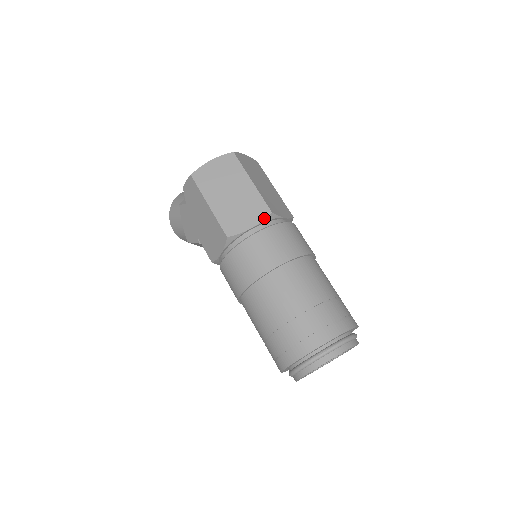
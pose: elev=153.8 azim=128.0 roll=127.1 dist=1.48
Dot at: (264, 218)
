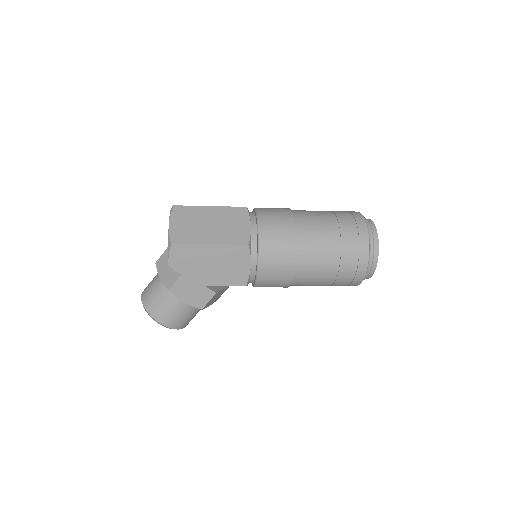
Dot at: (248, 214)
